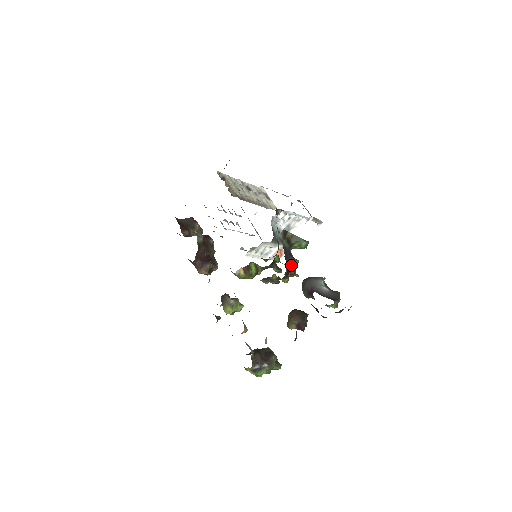
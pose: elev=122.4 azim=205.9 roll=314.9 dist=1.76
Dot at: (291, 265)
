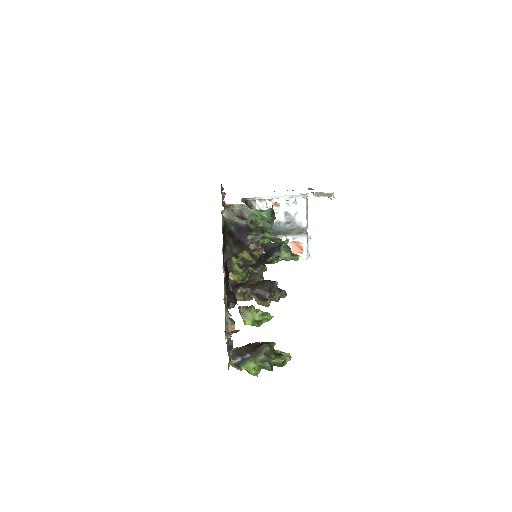
Dot at: (248, 239)
